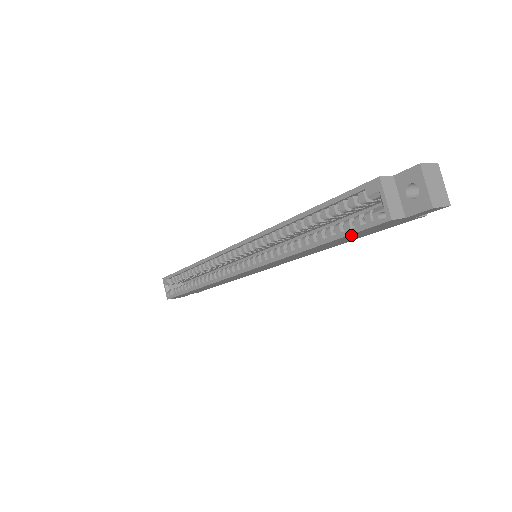
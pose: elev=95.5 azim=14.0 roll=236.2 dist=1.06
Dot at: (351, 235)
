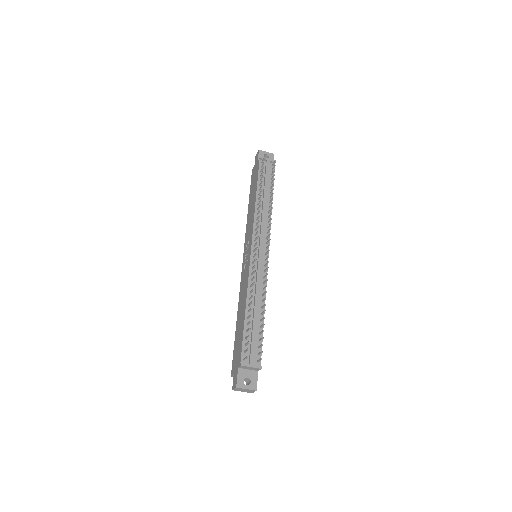
Dot at: occluded
